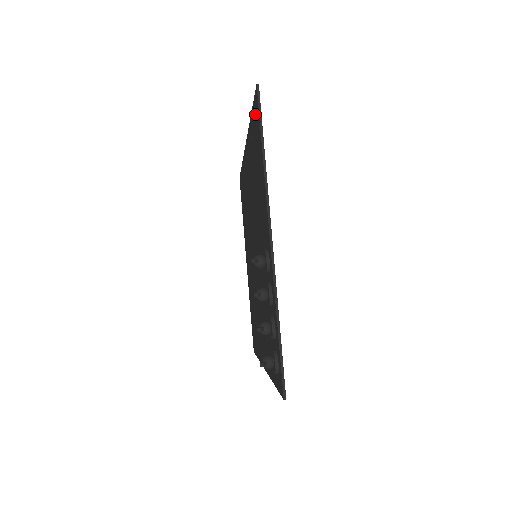
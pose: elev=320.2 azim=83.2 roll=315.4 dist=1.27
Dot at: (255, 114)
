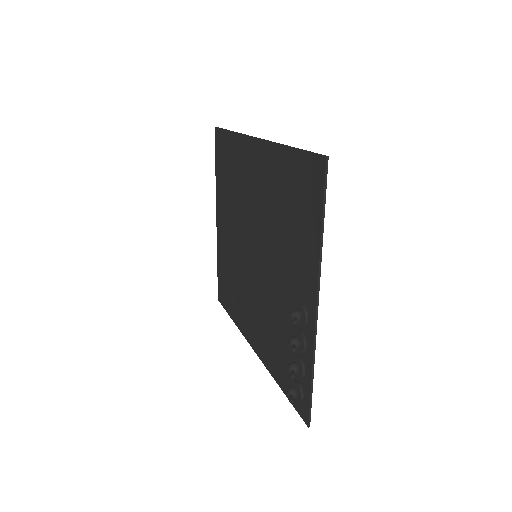
Dot at: (309, 171)
